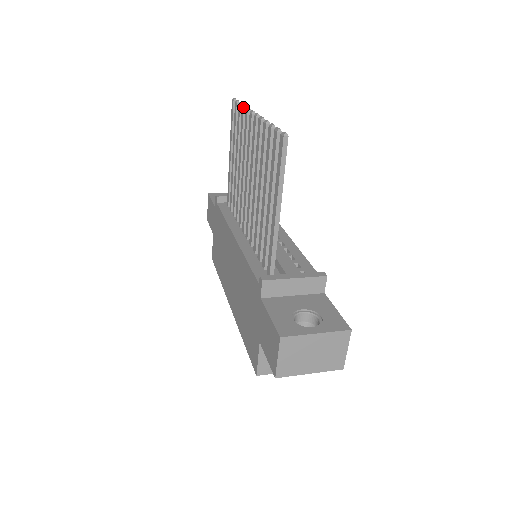
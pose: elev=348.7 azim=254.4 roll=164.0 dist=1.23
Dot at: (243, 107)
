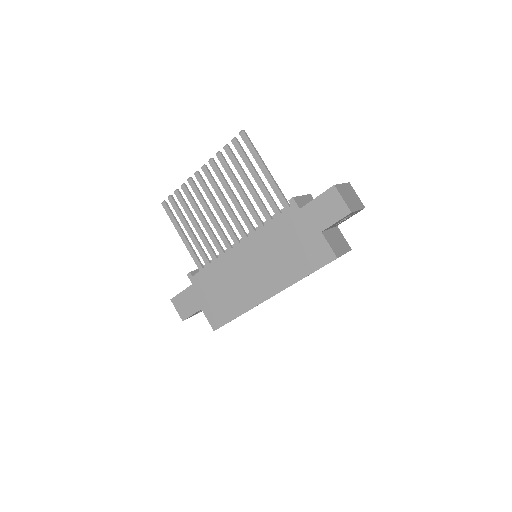
Dot at: (183, 184)
